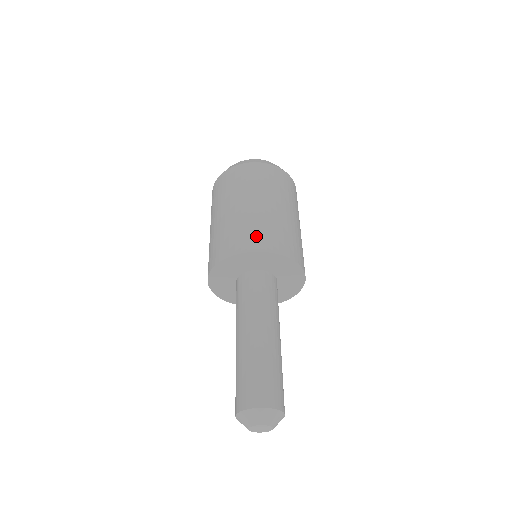
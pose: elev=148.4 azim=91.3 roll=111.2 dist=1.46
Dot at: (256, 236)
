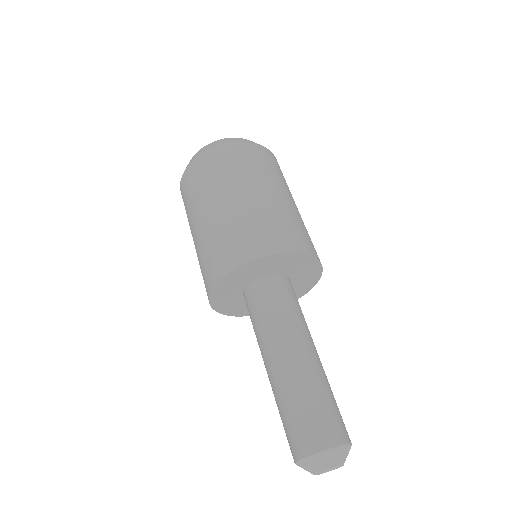
Dot at: (297, 235)
